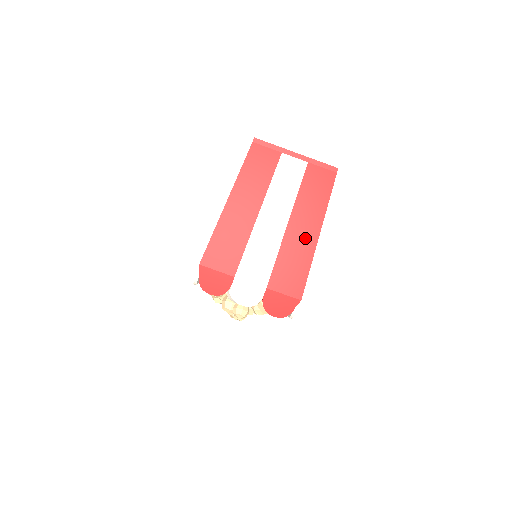
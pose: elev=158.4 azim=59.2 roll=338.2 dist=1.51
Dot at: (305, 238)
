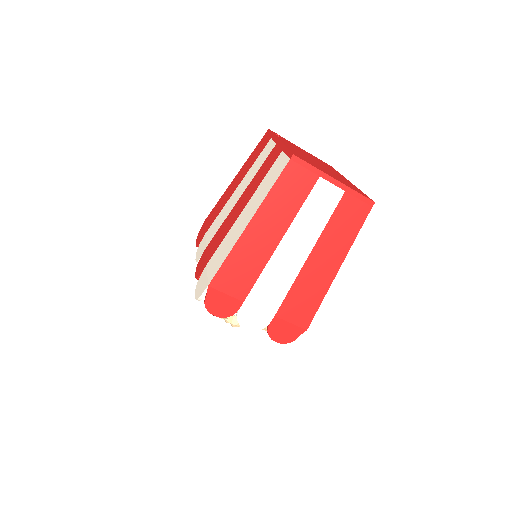
Dot at: (324, 270)
